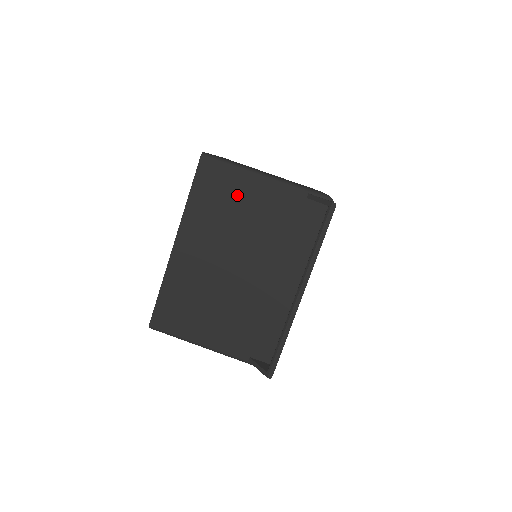
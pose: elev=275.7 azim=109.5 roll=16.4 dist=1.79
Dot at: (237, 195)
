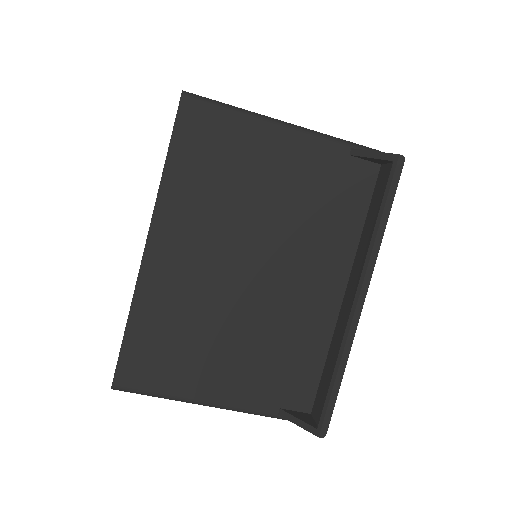
Dot at: (244, 157)
